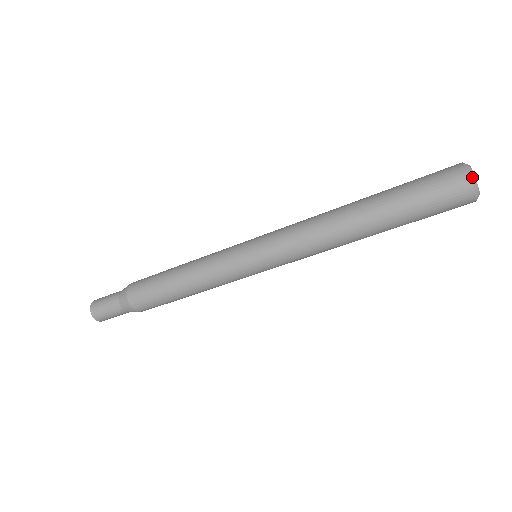
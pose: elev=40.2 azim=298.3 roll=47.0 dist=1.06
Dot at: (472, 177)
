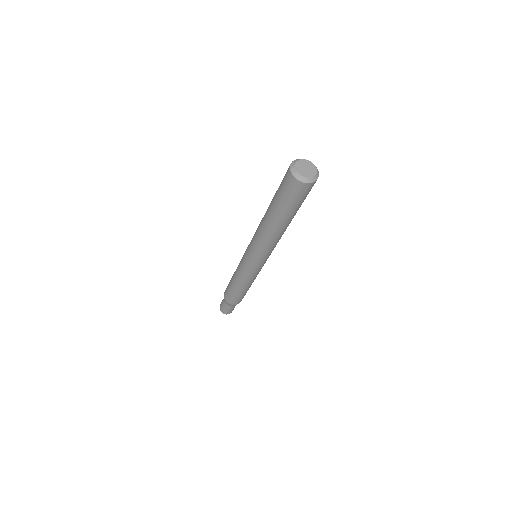
Dot at: (292, 169)
